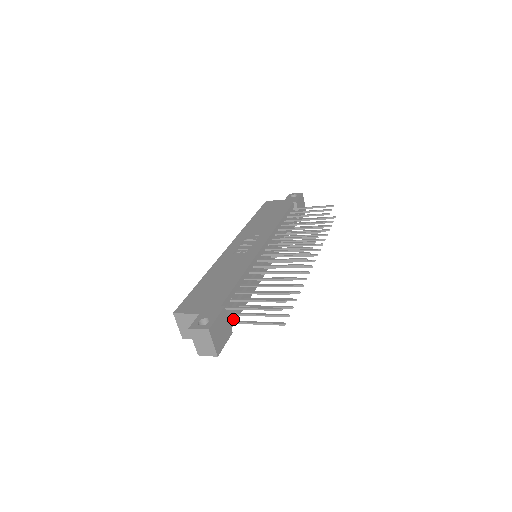
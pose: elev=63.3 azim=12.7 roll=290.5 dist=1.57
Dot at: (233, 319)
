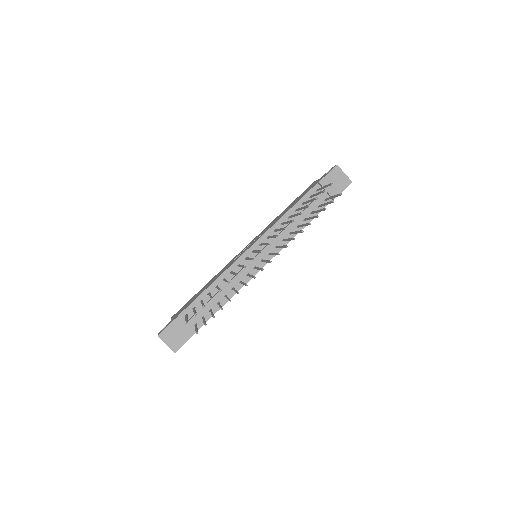
Dot at: (201, 322)
